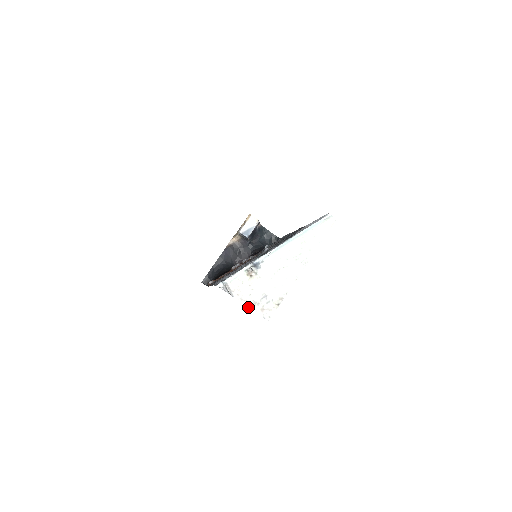
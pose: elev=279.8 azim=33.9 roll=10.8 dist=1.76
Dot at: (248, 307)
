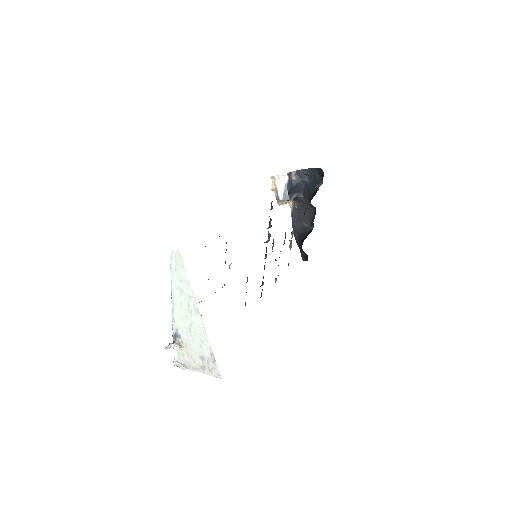
Dot at: occluded
